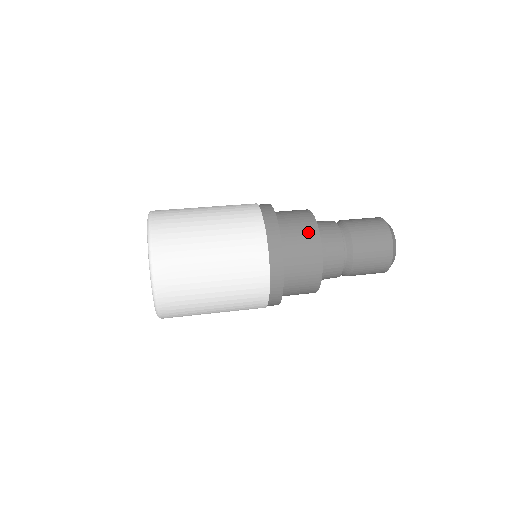
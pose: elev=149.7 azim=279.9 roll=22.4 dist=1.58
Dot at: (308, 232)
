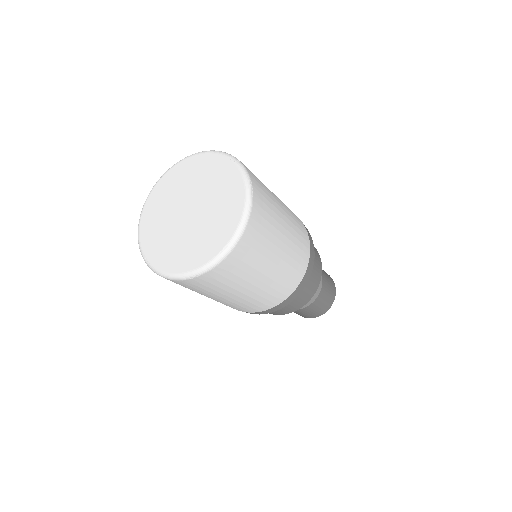
Dot at: occluded
